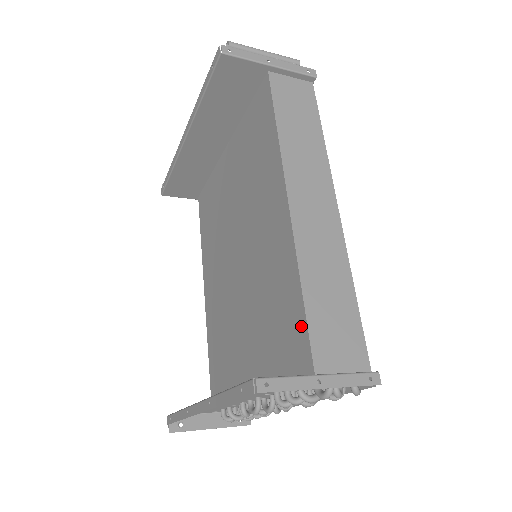
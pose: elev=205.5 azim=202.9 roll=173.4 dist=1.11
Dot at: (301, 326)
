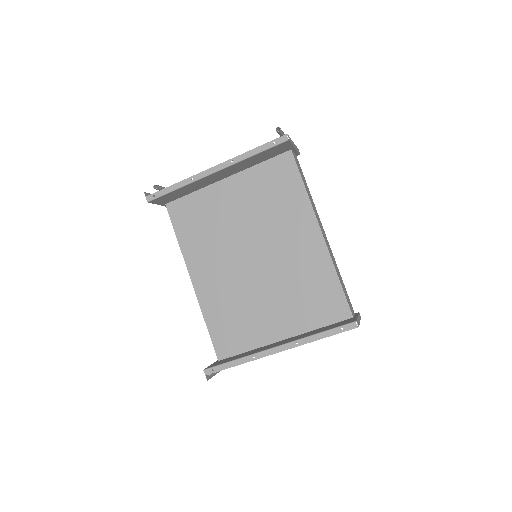
Dot at: (340, 296)
